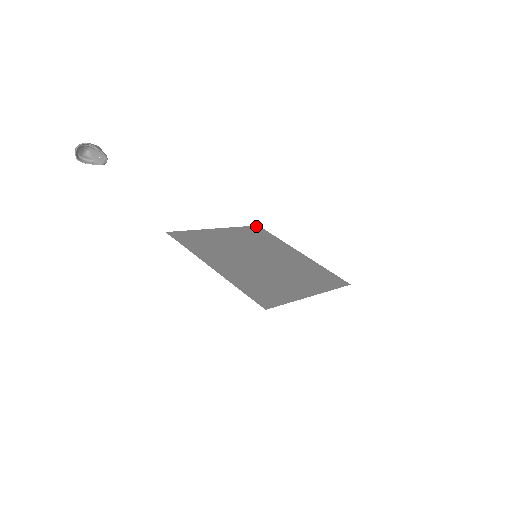
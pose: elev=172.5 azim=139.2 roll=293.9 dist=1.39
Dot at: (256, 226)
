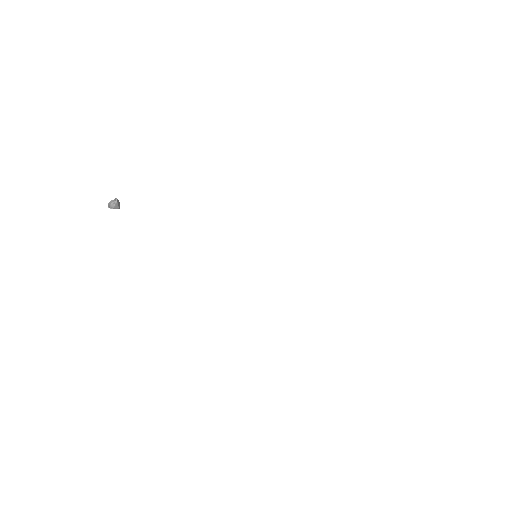
Dot at: occluded
